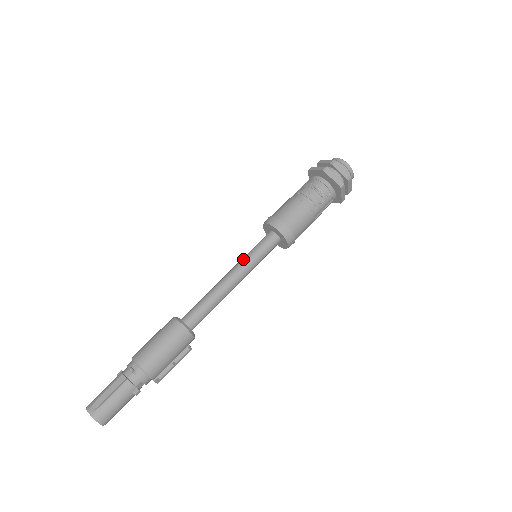
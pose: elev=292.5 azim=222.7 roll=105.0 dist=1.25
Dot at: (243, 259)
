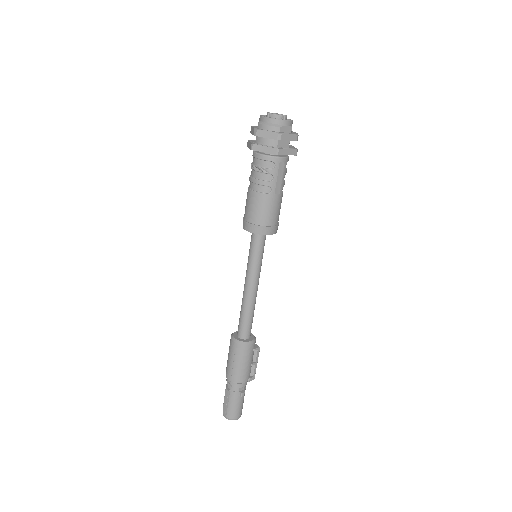
Dot at: (247, 267)
